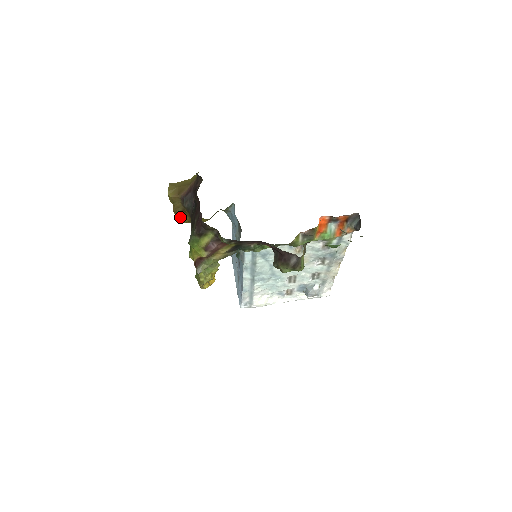
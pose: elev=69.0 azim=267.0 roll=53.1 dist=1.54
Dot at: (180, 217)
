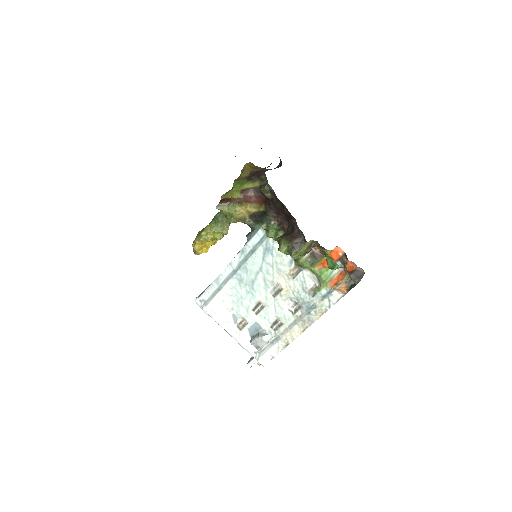
Dot at: occluded
